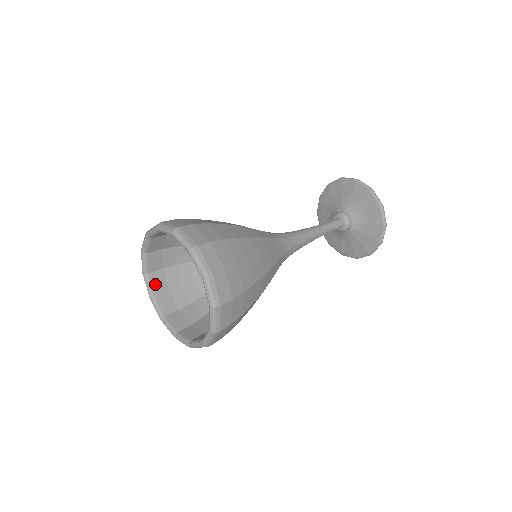
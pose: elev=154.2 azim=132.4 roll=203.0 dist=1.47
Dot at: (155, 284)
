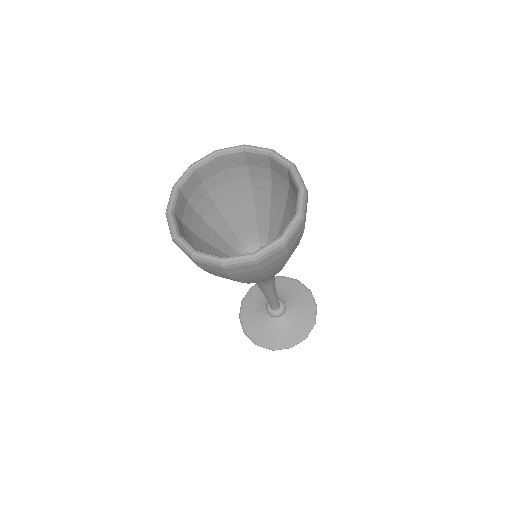
Dot at: occluded
